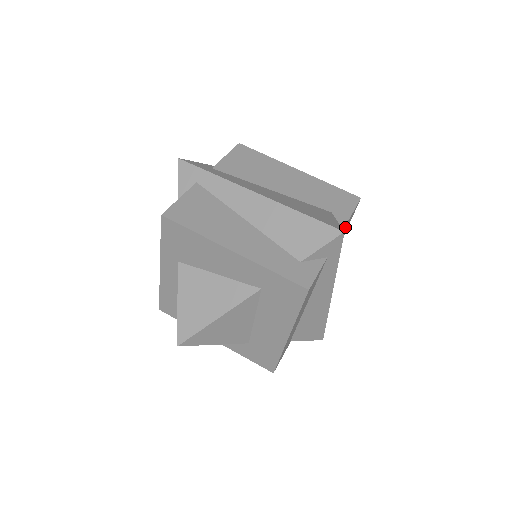
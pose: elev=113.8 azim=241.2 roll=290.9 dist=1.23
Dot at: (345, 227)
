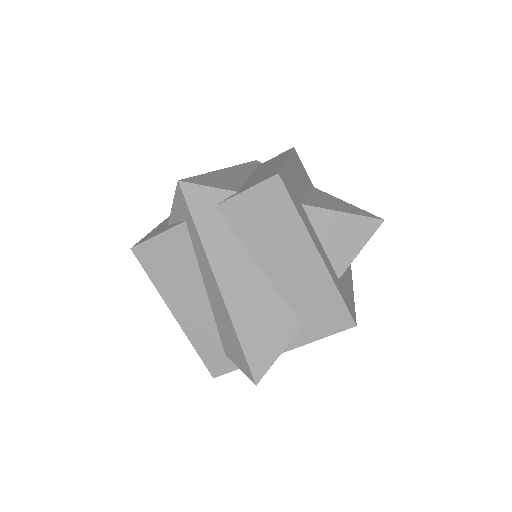
Dot at: occluded
